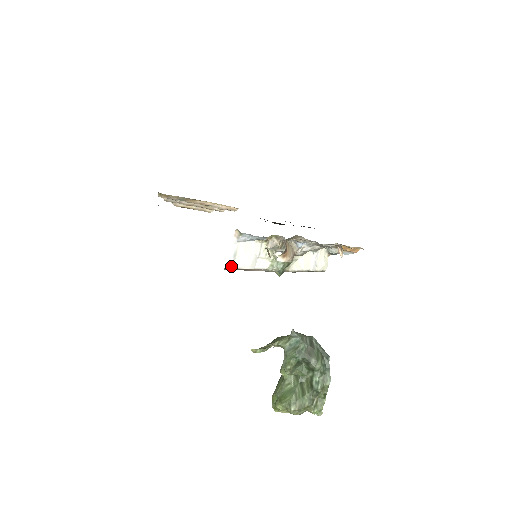
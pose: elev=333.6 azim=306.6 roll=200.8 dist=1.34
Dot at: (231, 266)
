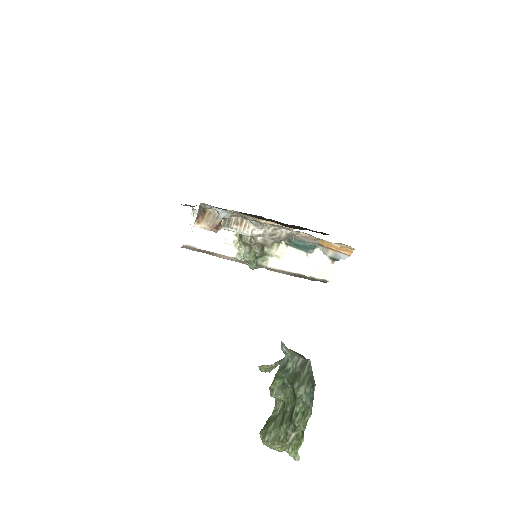
Dot at: (189, 244)
